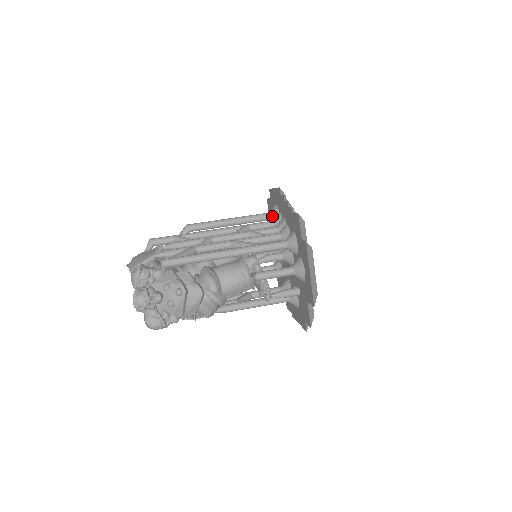
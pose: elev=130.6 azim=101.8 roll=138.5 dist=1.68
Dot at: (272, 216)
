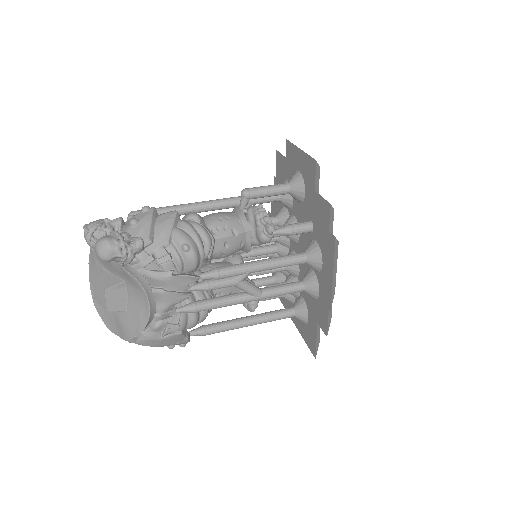
Dot at: occluded
